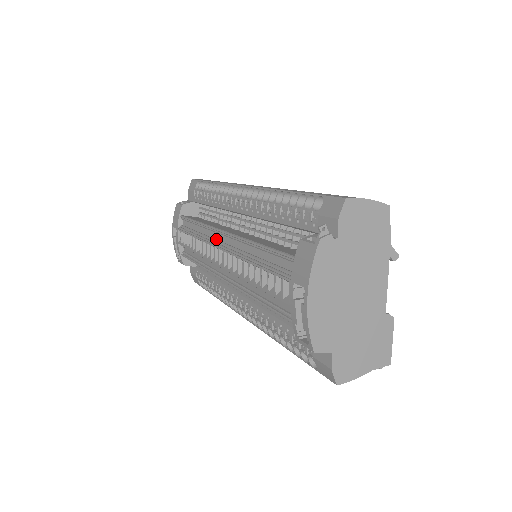
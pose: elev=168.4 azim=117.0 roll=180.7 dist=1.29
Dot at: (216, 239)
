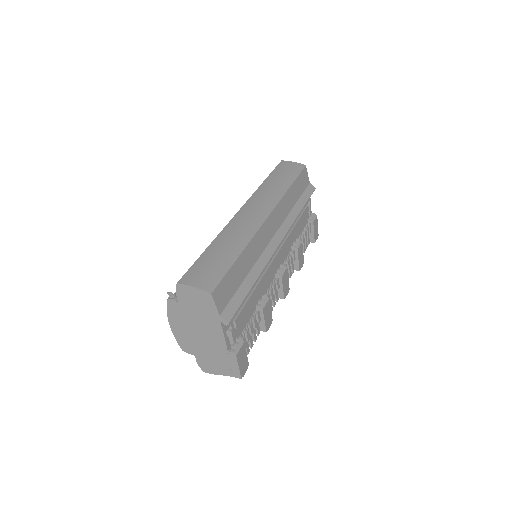
Dot at: occluded
